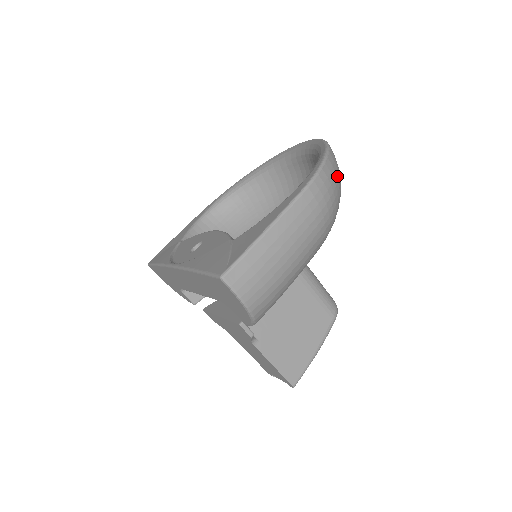
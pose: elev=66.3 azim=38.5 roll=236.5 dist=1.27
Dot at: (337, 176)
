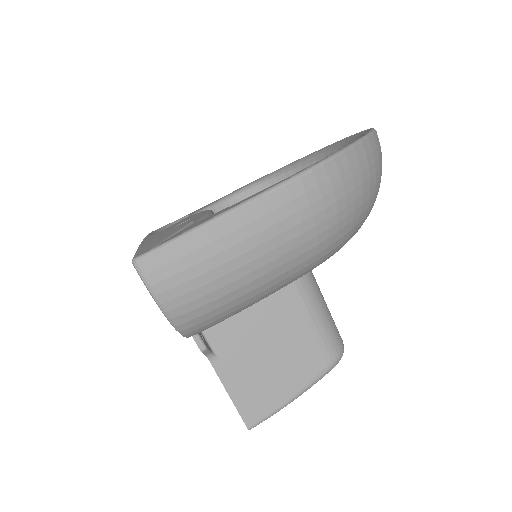
Dot at: (364, 177)
